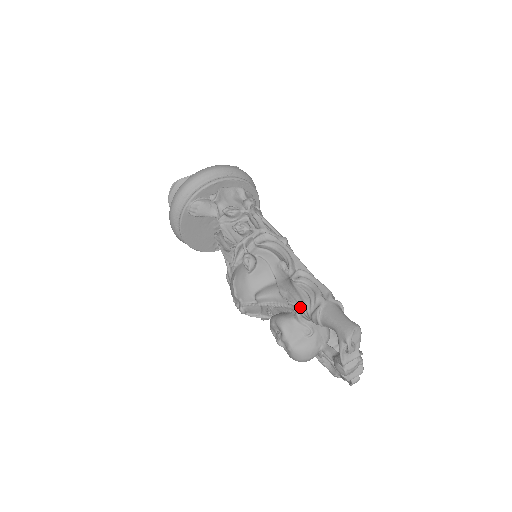
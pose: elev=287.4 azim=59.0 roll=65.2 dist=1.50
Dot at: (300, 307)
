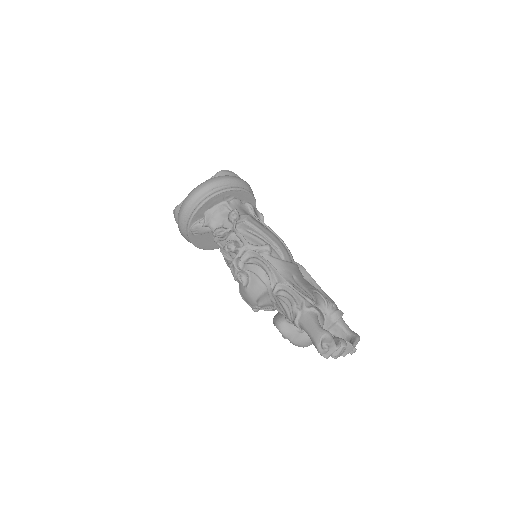
Dot at: (285, 316)
